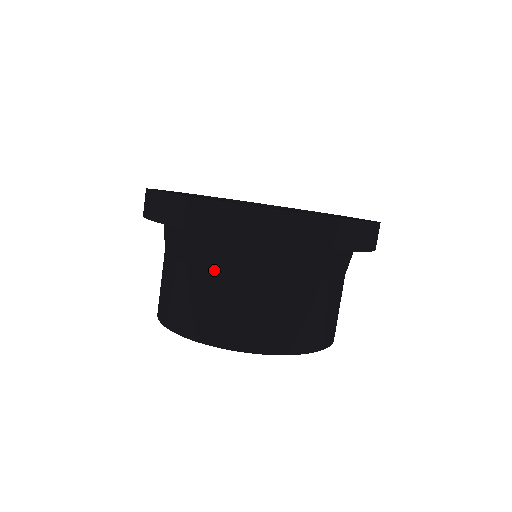
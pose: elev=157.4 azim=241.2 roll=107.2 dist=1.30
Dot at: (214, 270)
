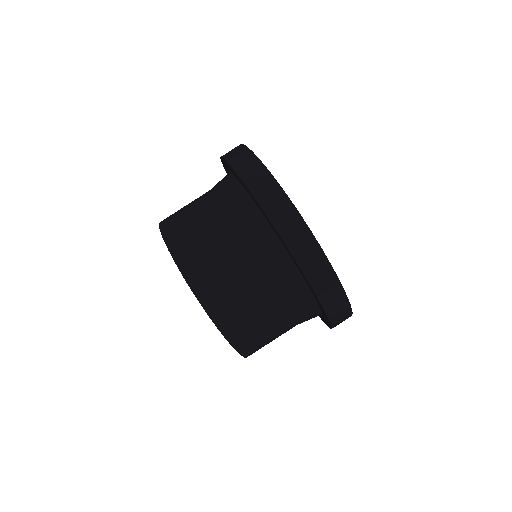
Dot at: (211, 195)
